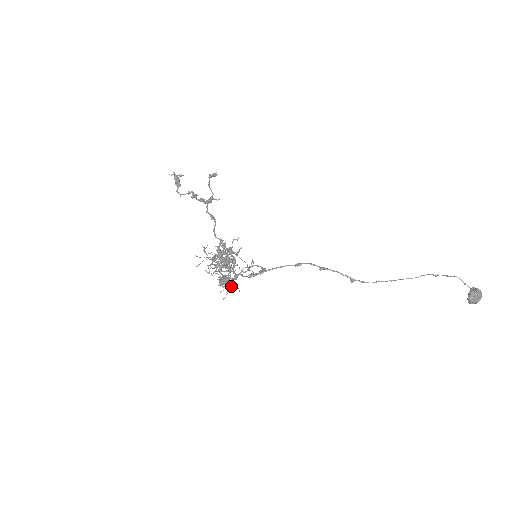
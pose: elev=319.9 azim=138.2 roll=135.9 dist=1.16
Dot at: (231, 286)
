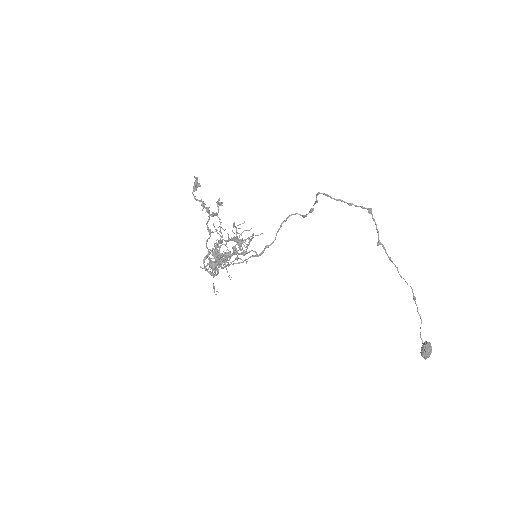
Dot at: (238, 258)
